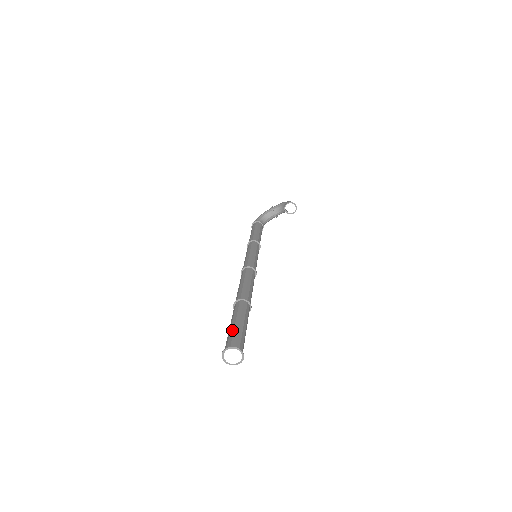
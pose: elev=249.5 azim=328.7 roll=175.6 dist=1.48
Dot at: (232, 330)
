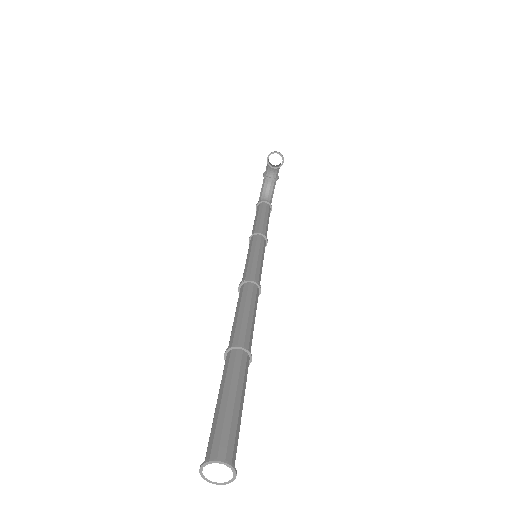
Dot at: occluded
